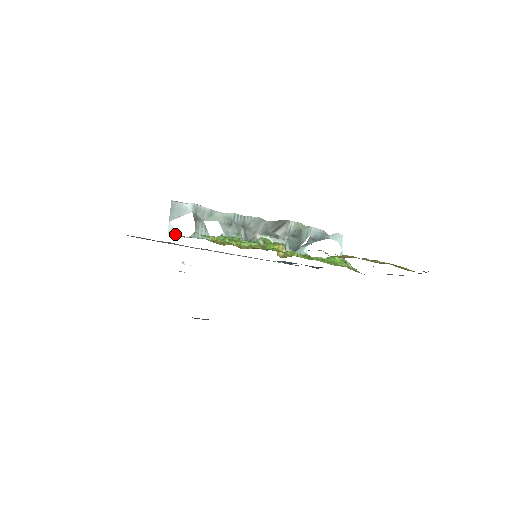
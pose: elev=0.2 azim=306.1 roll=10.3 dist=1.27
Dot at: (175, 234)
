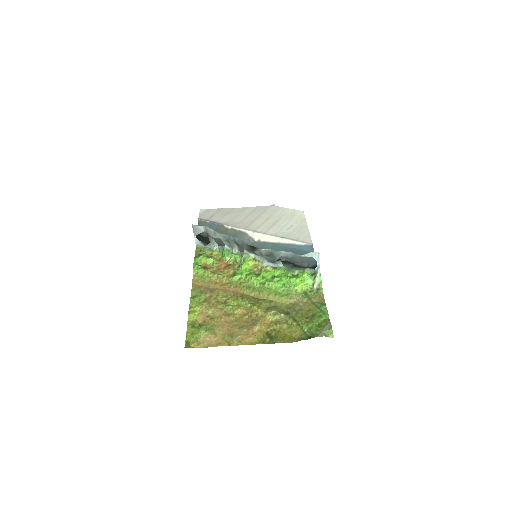
Dot at: (198, 244)
